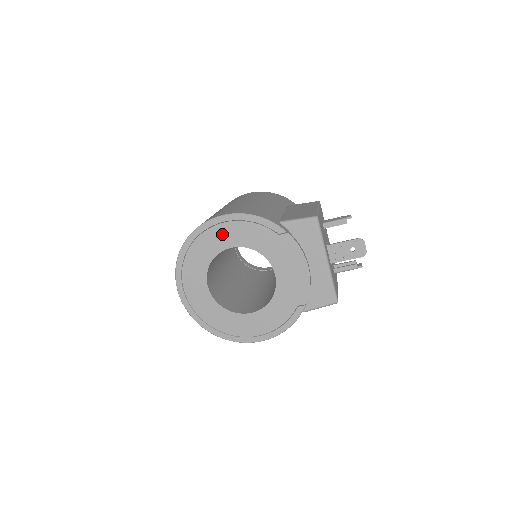
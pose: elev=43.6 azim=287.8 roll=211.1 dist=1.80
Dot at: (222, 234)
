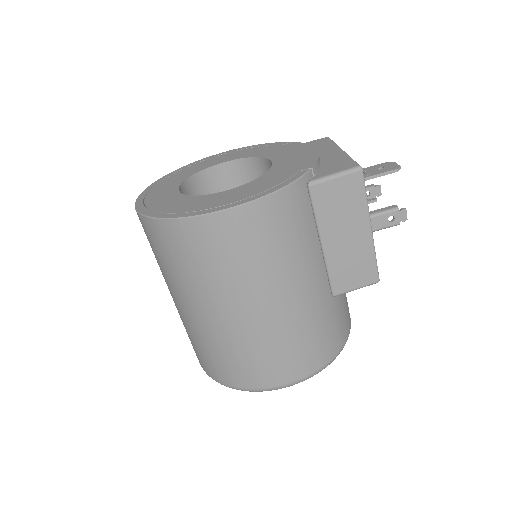
Dot at: (218, 159)
